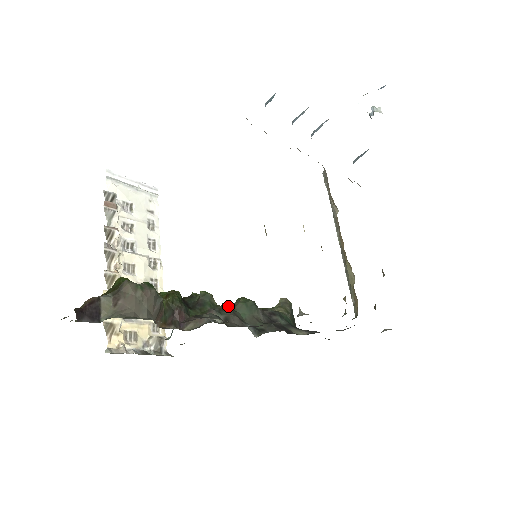
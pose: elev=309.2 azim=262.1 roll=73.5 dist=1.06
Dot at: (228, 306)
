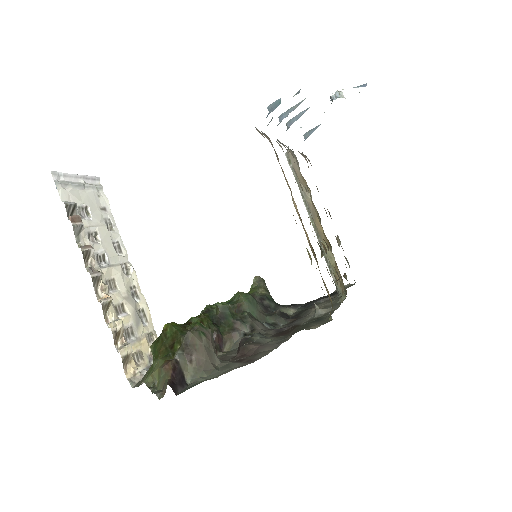
Dot at: (234, 307)
